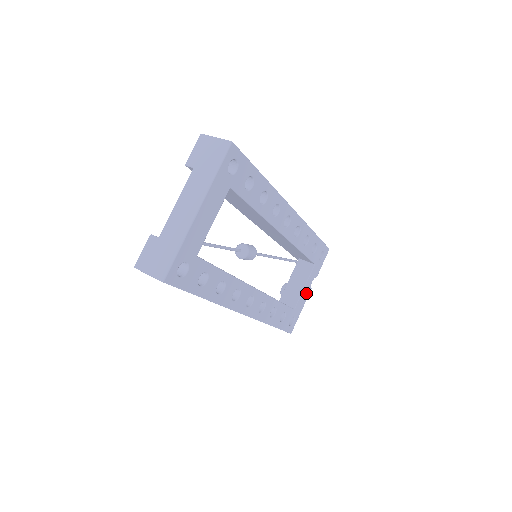
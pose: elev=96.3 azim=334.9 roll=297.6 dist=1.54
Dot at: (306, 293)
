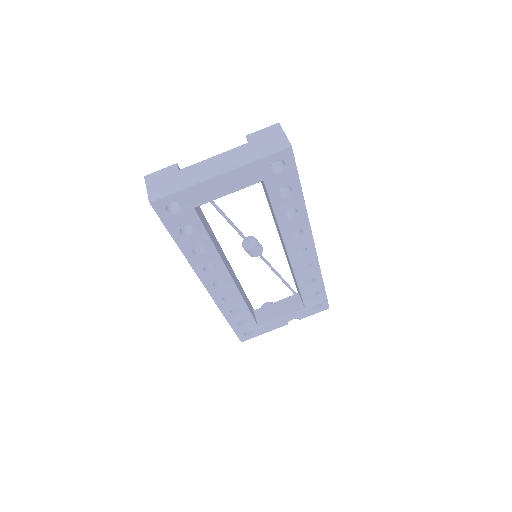
Dot at: (280, 323)
